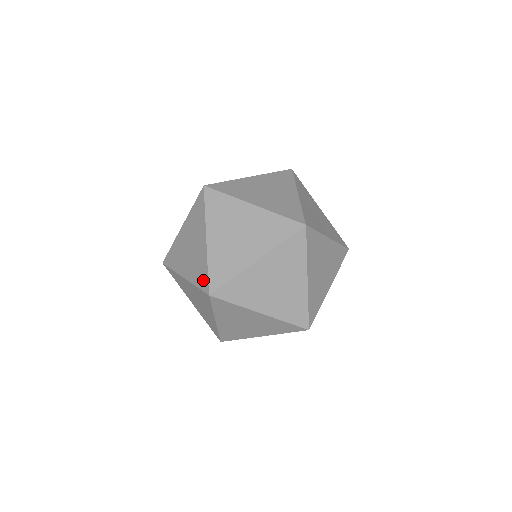
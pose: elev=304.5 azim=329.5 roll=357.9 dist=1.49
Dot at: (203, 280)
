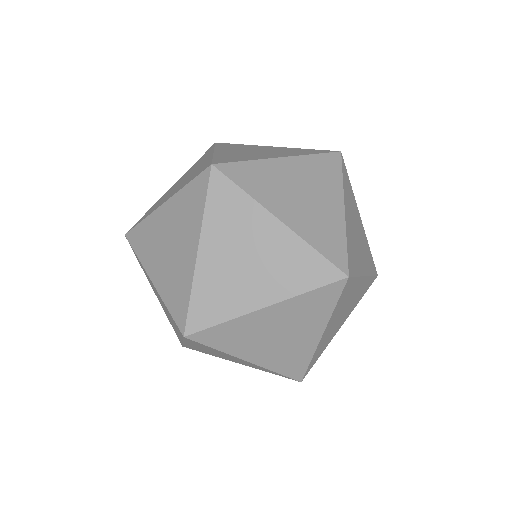
Dot at: occluded
